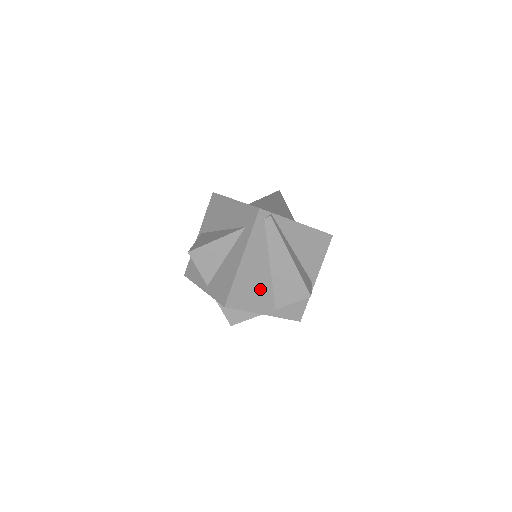
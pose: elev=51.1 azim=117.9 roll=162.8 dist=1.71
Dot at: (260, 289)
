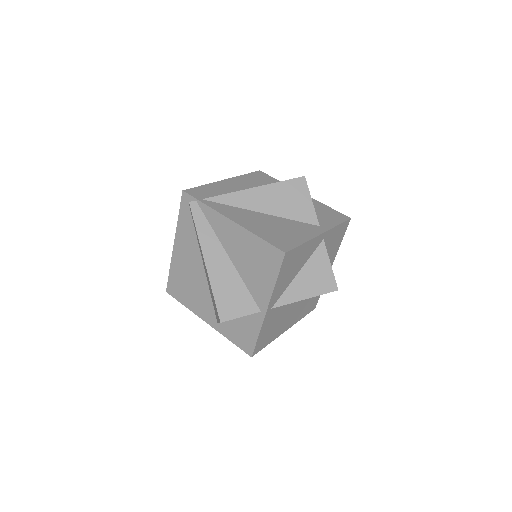
Dot at: (197, 289)
